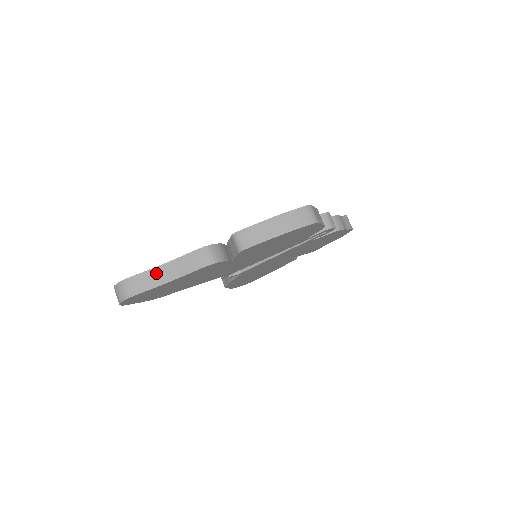
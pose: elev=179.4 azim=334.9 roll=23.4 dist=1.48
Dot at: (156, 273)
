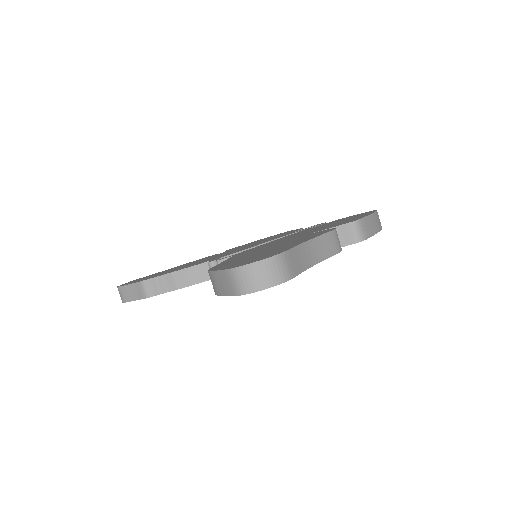
Dot at: (304, 251)
